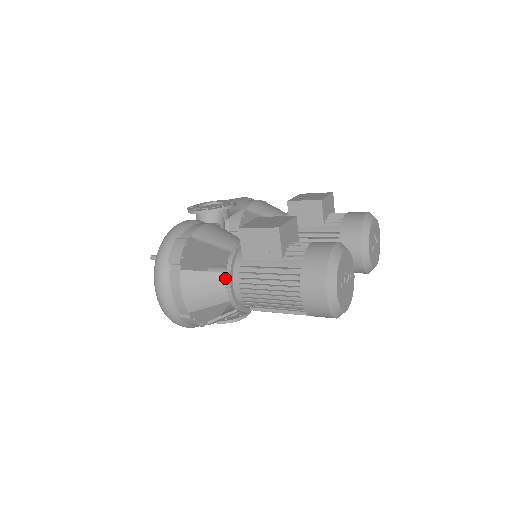
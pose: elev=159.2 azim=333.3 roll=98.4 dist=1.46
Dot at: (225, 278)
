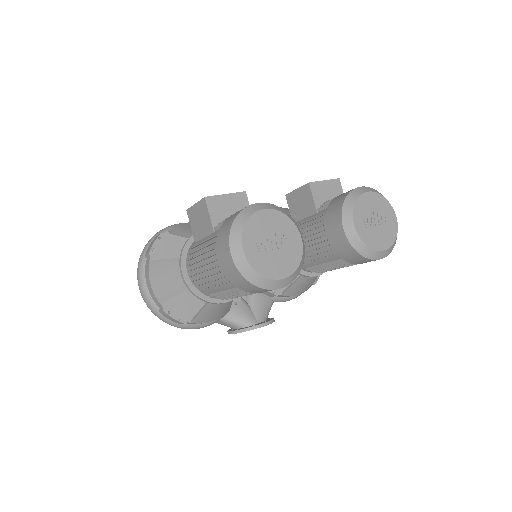
Dot at: (181, 263)
